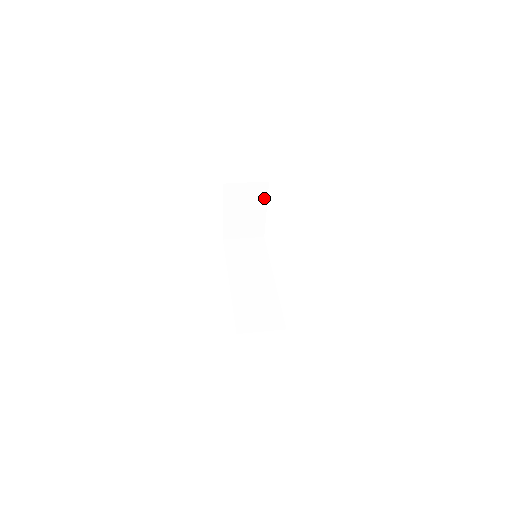
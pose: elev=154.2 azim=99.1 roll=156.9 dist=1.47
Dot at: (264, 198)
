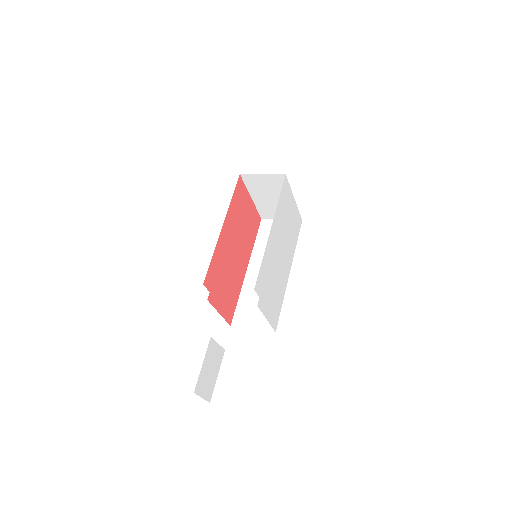
Dot at: occluded
